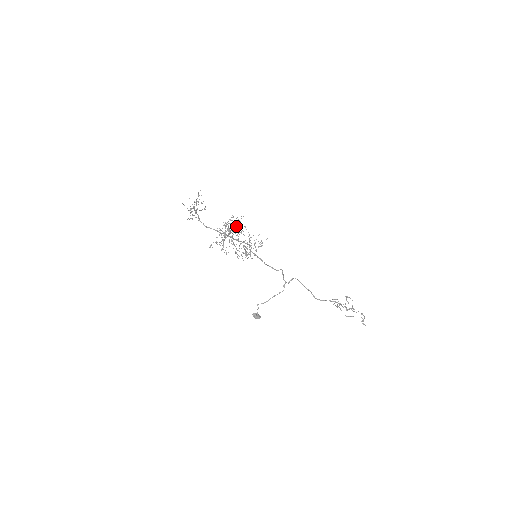
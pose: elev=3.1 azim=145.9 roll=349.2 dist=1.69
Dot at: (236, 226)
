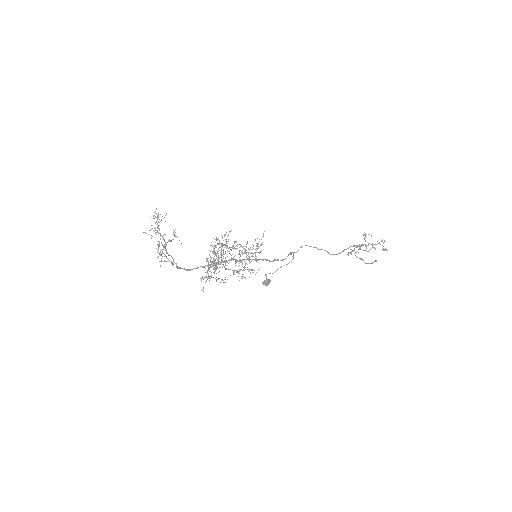
Dot at: occluded
